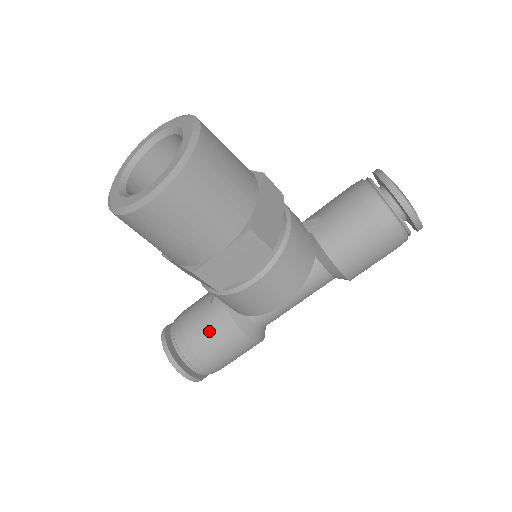
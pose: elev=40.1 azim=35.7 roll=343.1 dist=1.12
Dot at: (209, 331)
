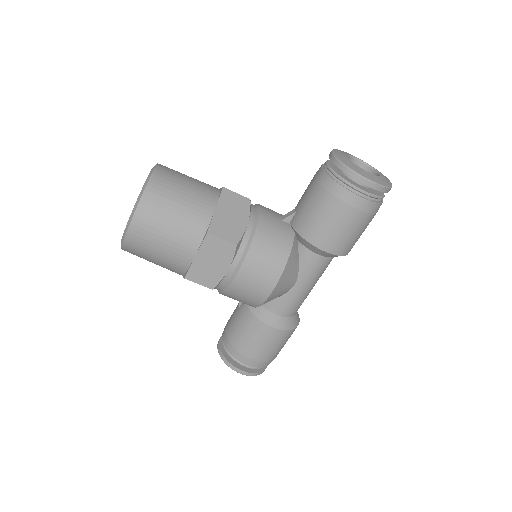
Dot at: (240, 328)
